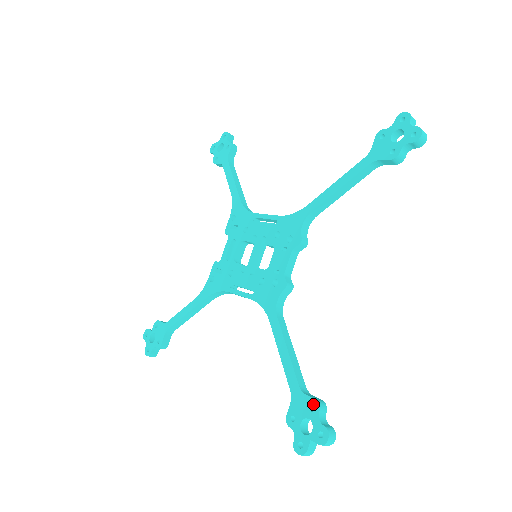
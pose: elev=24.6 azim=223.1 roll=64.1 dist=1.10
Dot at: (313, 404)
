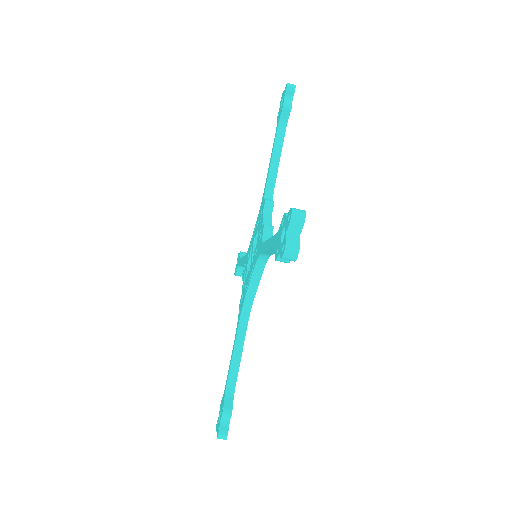
Dot at: (282, 220)
